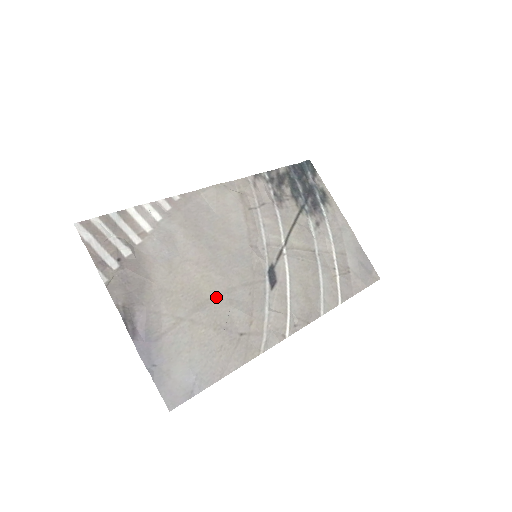
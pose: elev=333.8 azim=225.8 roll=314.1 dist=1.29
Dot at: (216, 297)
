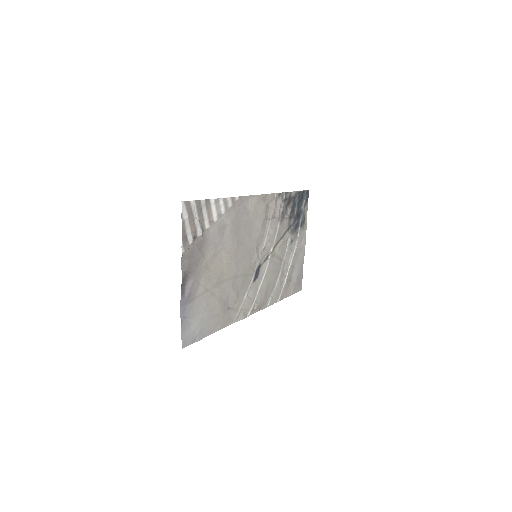
Dot at: (228, 280)
